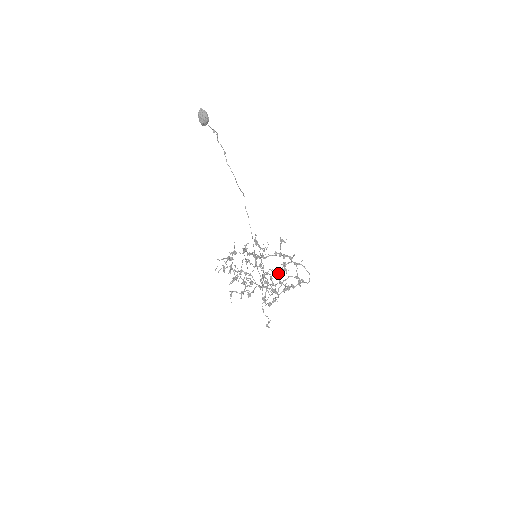
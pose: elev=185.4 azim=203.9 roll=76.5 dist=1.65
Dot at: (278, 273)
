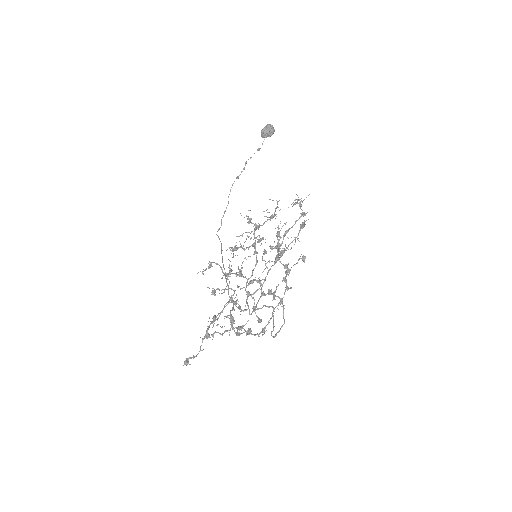
Dot at: (262, 294)
